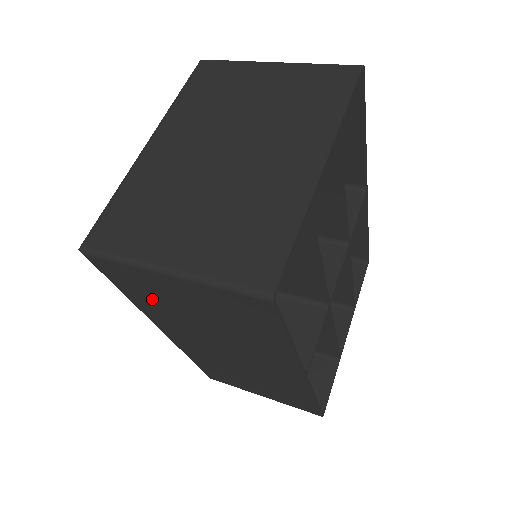
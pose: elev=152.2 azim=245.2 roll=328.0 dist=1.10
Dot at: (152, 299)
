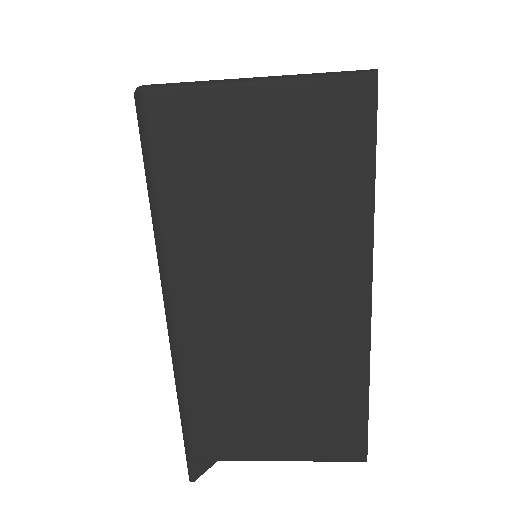
Dot at: (201, 176)
